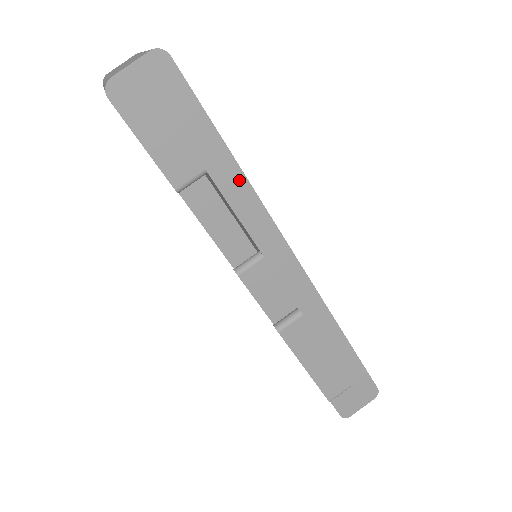
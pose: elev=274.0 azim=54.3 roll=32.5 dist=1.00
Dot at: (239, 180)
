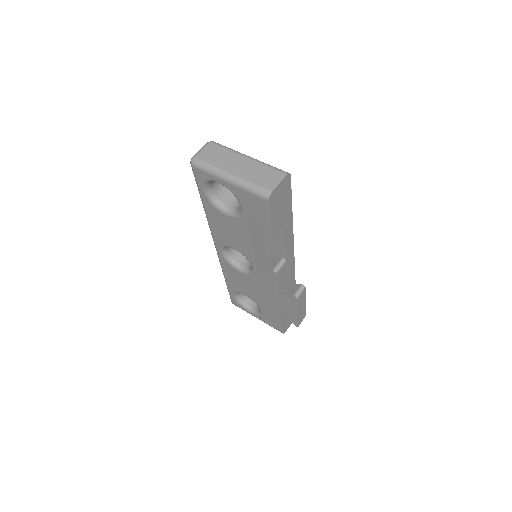
Dot at: (291, 226)
